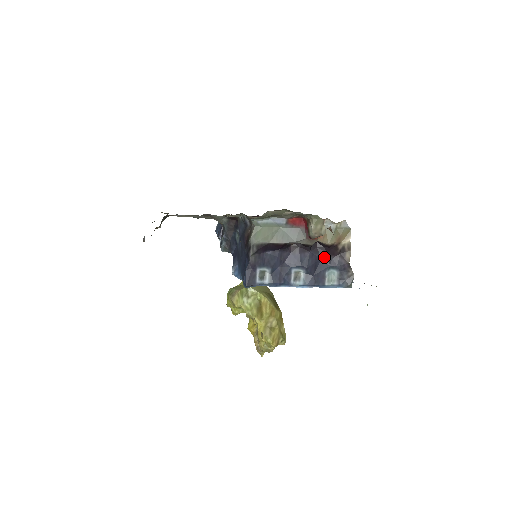
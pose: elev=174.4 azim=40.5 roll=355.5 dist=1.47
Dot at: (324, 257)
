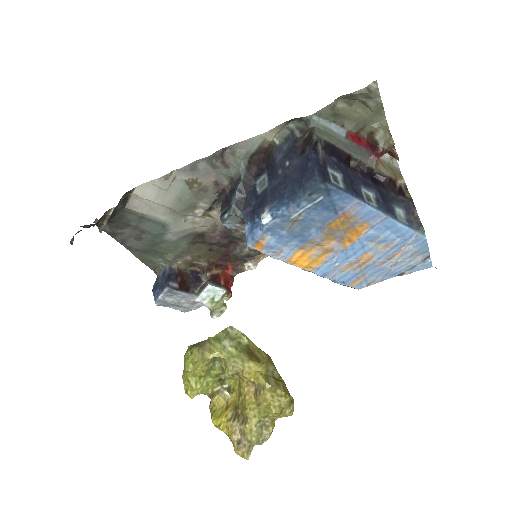
Dot at: (385, 192)
